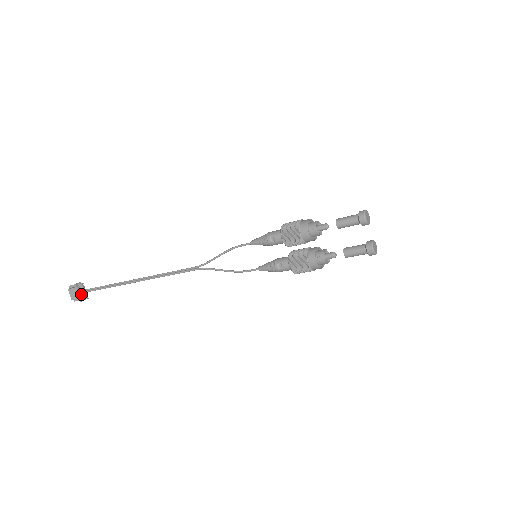
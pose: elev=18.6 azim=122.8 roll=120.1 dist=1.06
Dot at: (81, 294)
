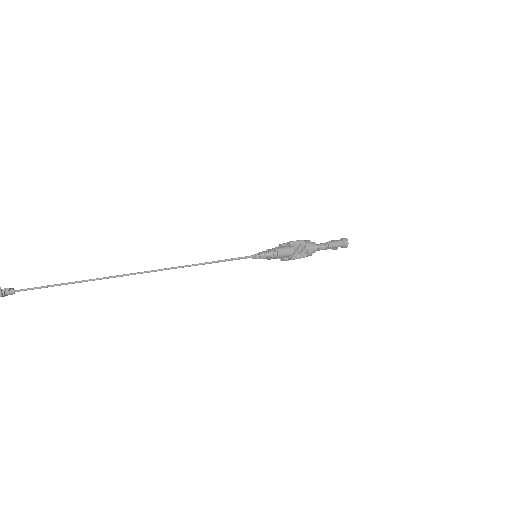
Dot at: (8, 294)
